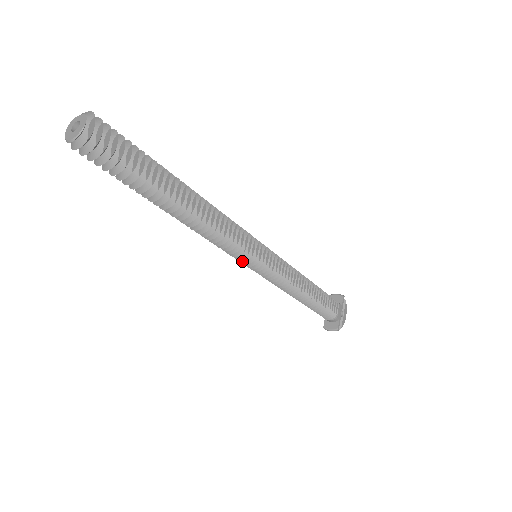
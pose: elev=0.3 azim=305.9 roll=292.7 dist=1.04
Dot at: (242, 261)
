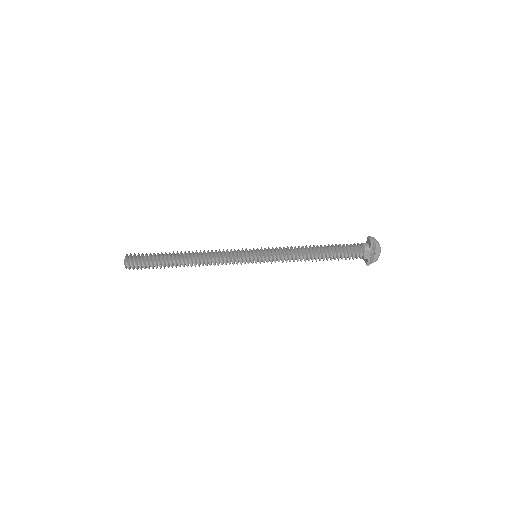
Dot at: occluded
